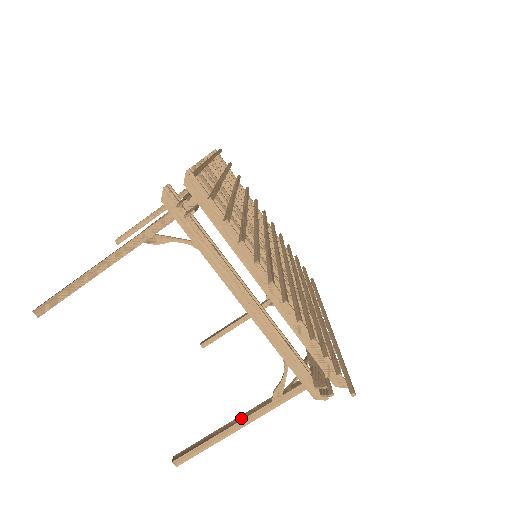
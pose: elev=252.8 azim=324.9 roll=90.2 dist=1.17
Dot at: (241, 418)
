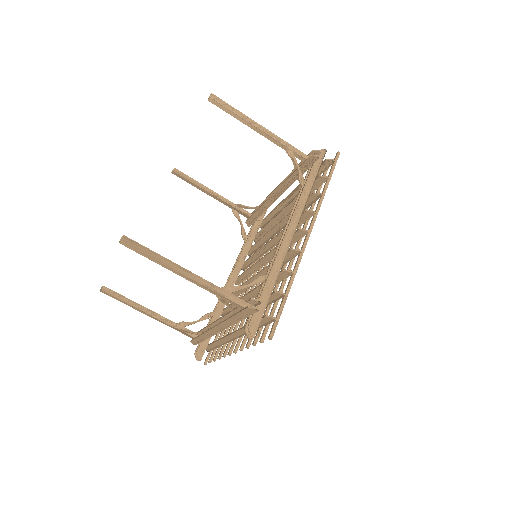
Dot at: (154, 315)
